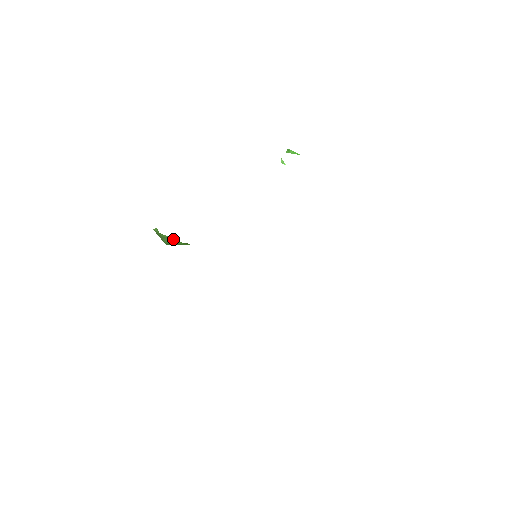
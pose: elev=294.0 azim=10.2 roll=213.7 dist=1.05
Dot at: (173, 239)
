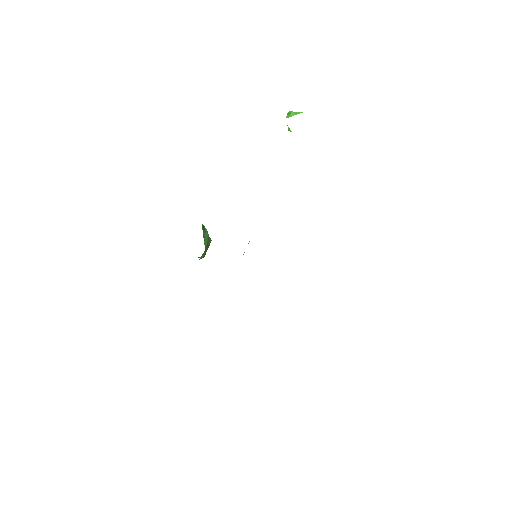
Dot at: occluded
